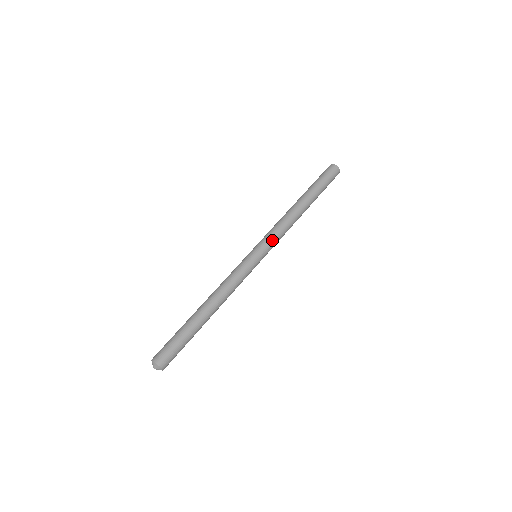
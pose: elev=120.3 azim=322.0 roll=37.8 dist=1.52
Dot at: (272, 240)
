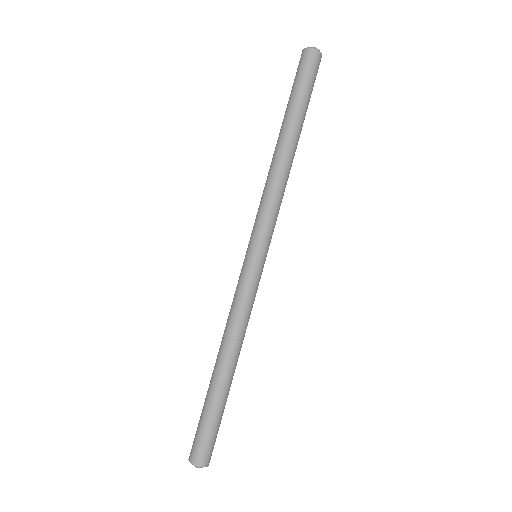
Dot at: (268, 225)
